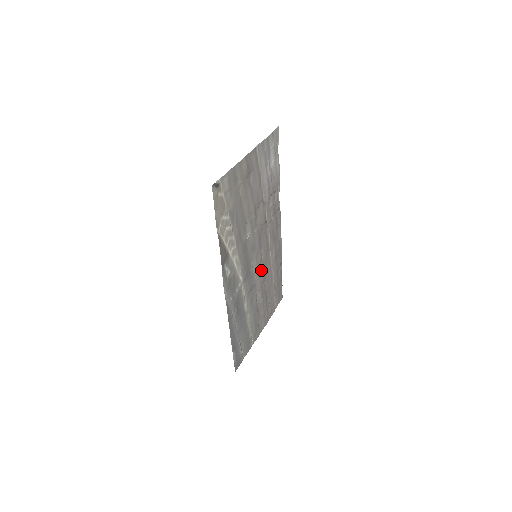
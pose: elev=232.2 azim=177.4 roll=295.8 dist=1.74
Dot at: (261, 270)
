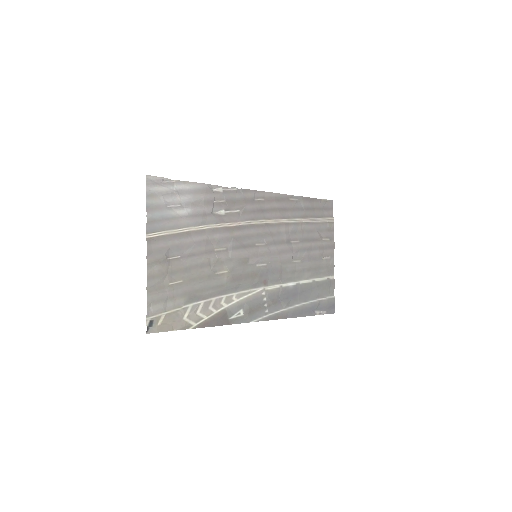
Dot at: (275, 248)
